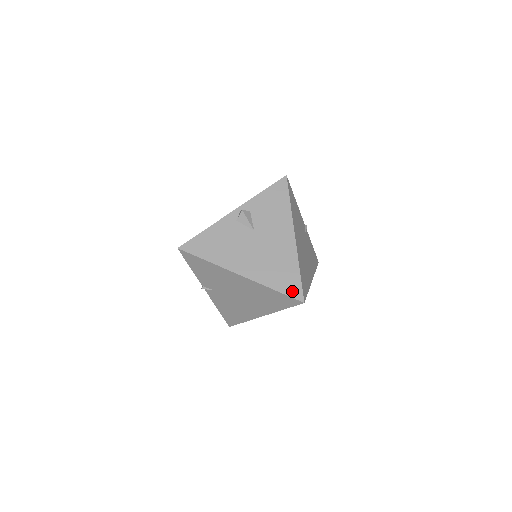
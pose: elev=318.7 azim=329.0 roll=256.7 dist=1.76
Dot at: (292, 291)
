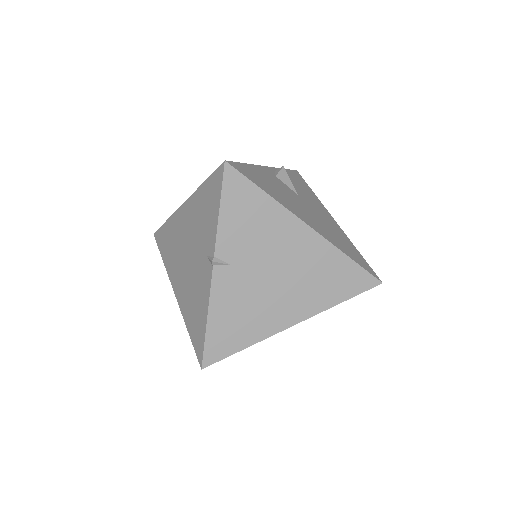
Dot at: (365, 266)
